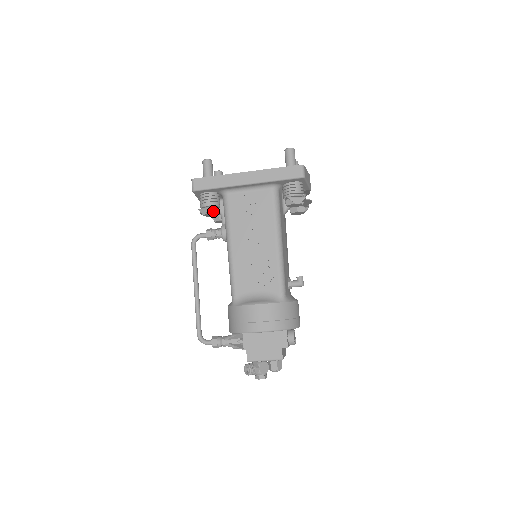
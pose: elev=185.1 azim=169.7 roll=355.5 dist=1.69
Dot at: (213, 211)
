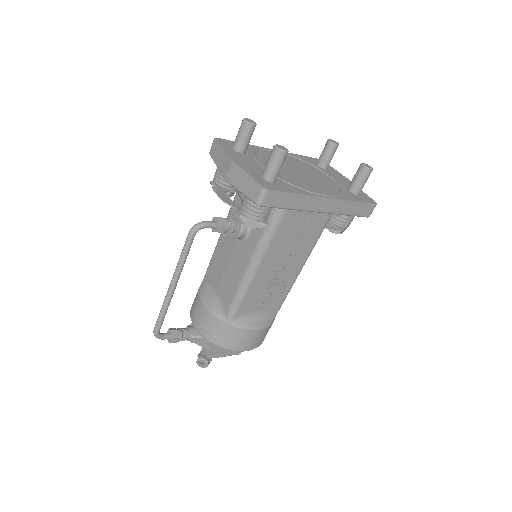
Dot at: occluded
